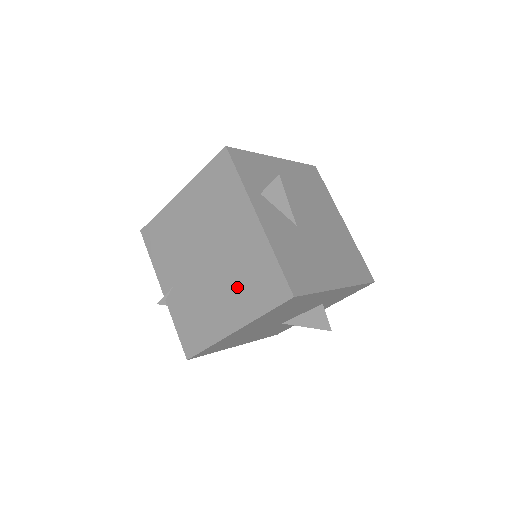
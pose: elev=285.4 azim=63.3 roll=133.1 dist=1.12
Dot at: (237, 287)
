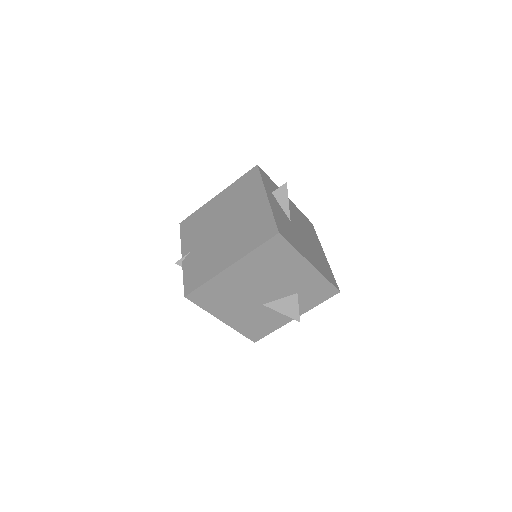
Dot at: (240, 238)
